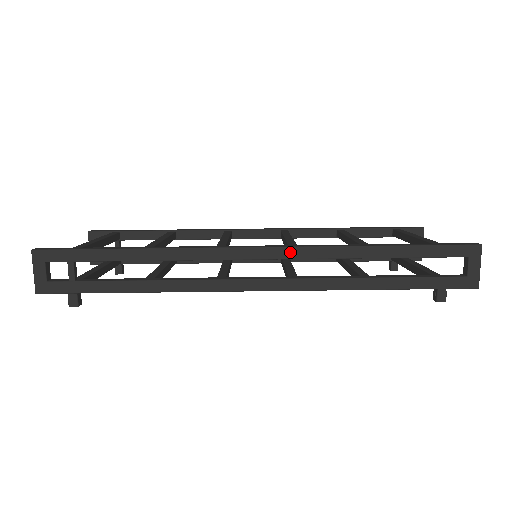
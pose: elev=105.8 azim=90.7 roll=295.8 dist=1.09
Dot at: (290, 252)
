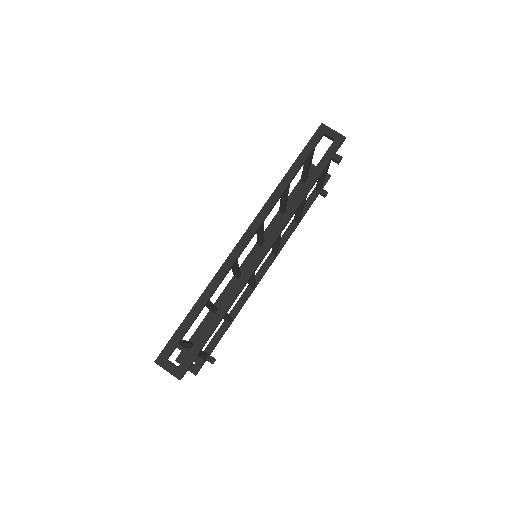
Dot at: (258, 220)
